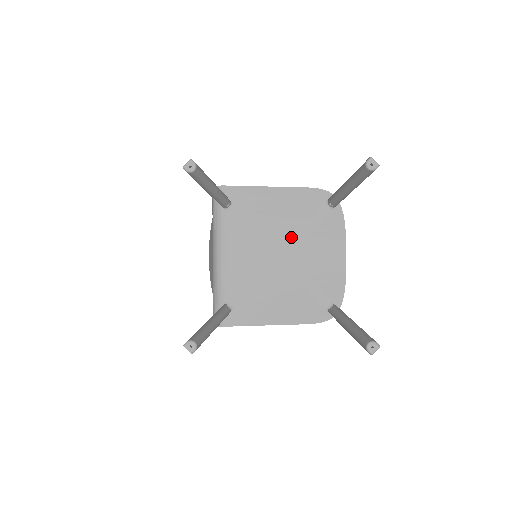
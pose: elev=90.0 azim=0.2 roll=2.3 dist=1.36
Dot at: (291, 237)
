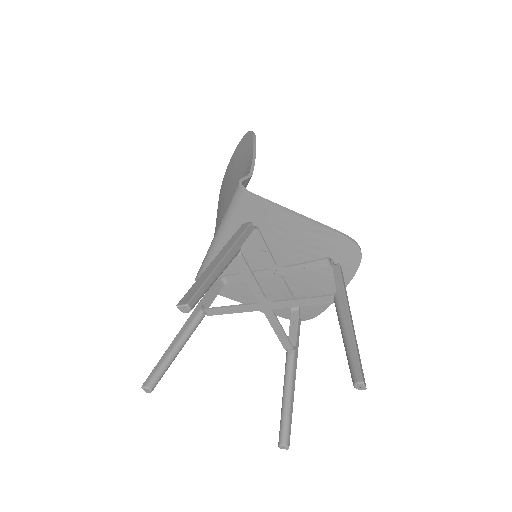
Dot at: (284, 301)
